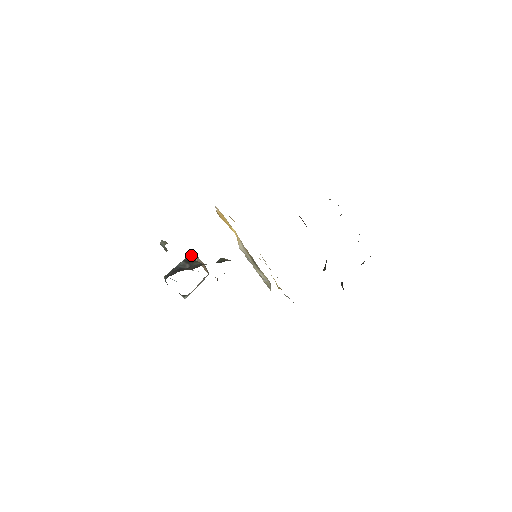
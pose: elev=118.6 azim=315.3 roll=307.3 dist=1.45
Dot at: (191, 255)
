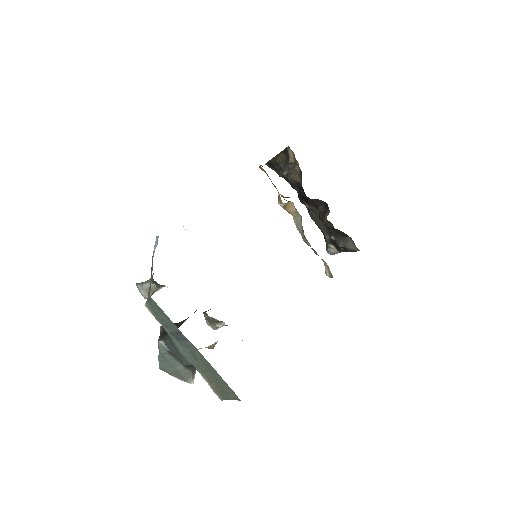
Dot at: occluded
